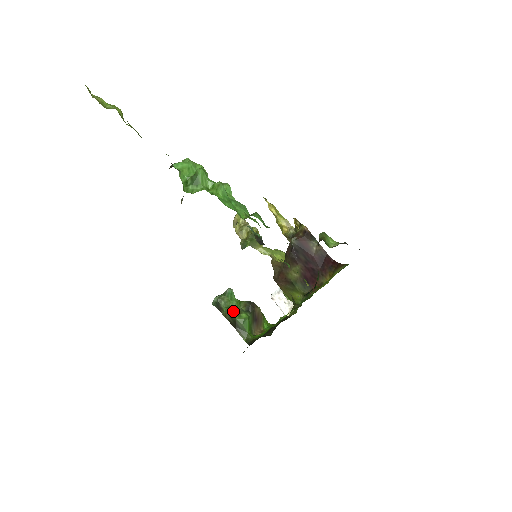
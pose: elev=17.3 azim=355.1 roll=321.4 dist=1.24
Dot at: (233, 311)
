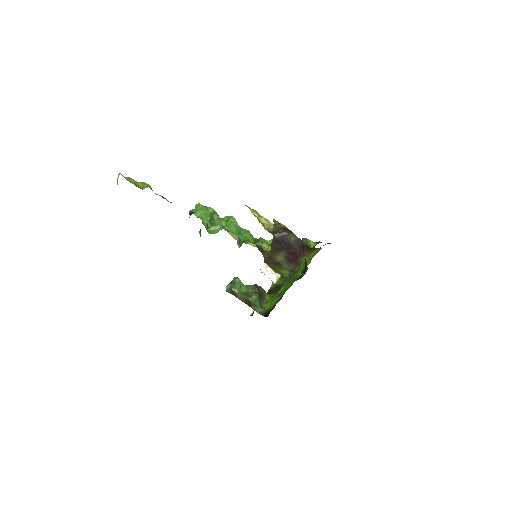
Dot at: (246, 295)
